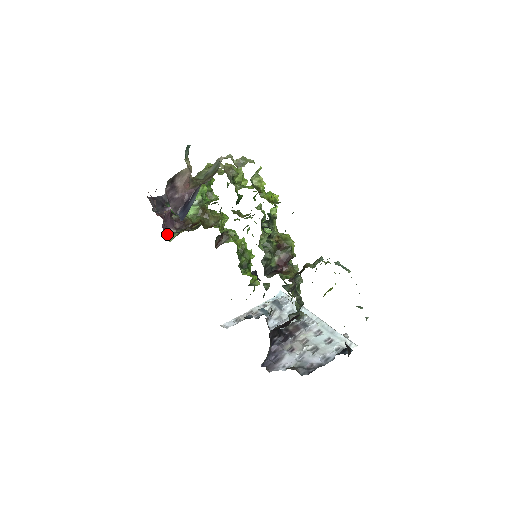
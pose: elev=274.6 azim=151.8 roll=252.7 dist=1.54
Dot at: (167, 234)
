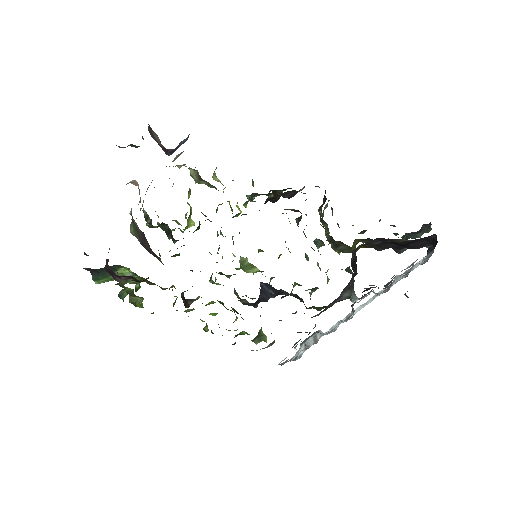
Dot at: occluded
